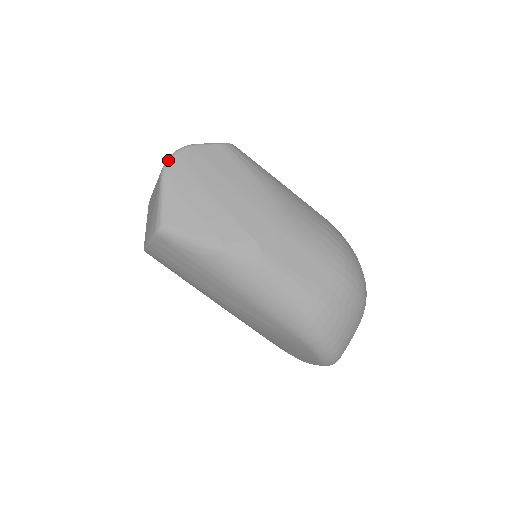
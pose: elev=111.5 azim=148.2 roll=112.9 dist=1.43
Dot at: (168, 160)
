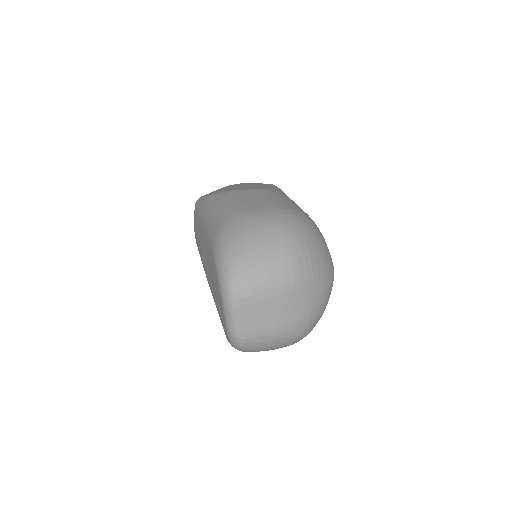
Dot at: occluded
